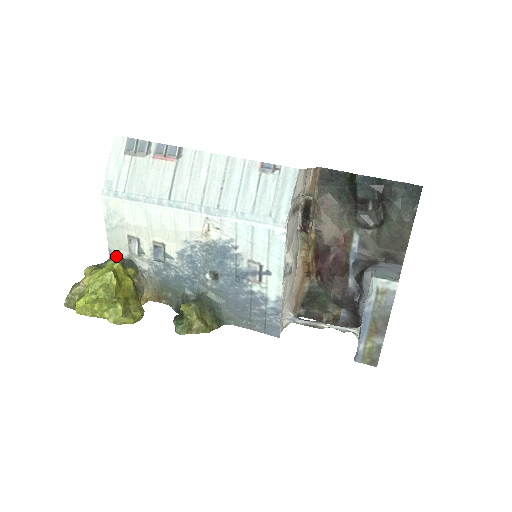
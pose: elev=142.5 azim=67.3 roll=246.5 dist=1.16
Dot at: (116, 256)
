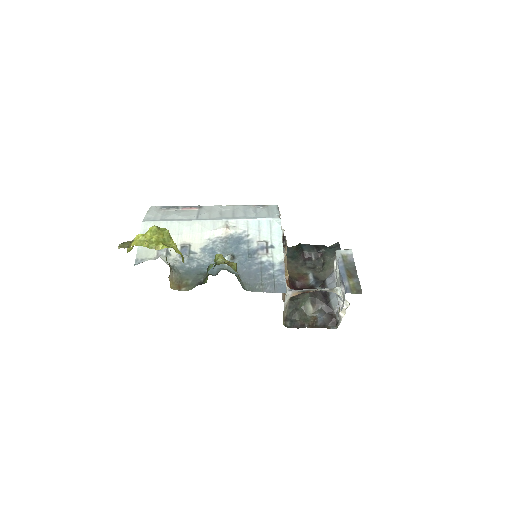
Dot at: occluded
